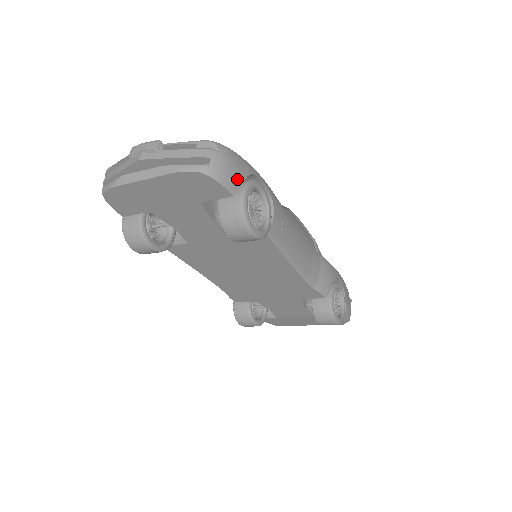
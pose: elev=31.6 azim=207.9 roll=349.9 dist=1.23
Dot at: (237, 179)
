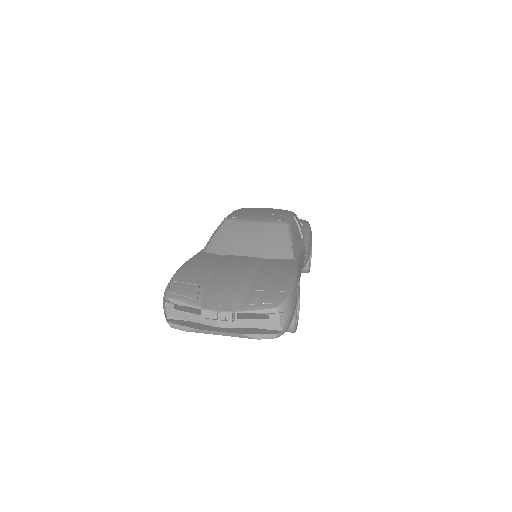
Dot at: occluded
